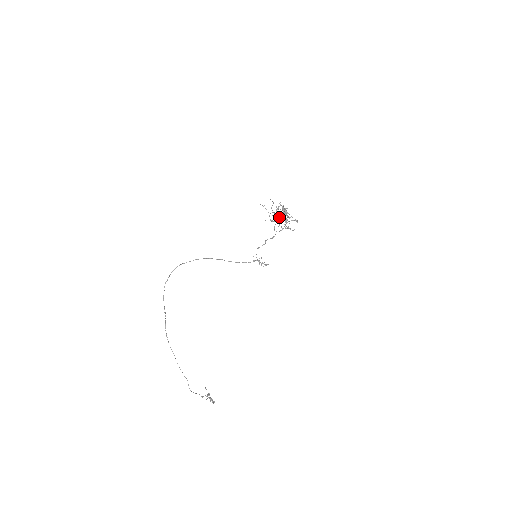
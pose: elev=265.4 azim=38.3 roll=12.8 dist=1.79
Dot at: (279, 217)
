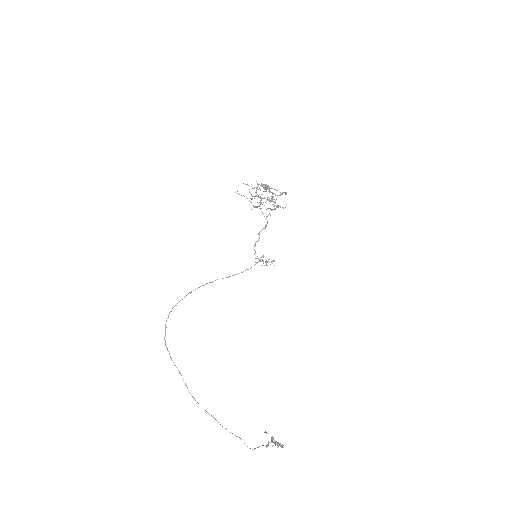
Dot at: occluded
